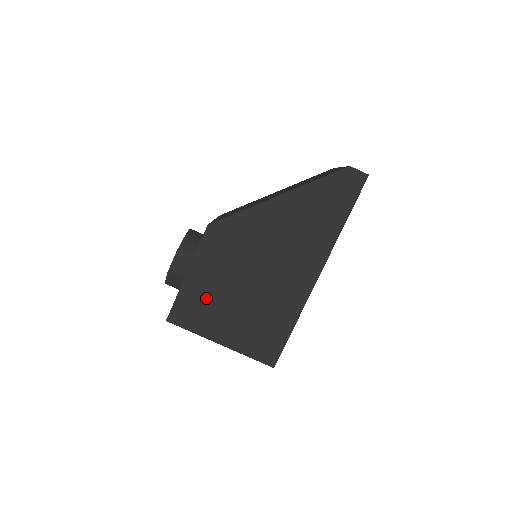
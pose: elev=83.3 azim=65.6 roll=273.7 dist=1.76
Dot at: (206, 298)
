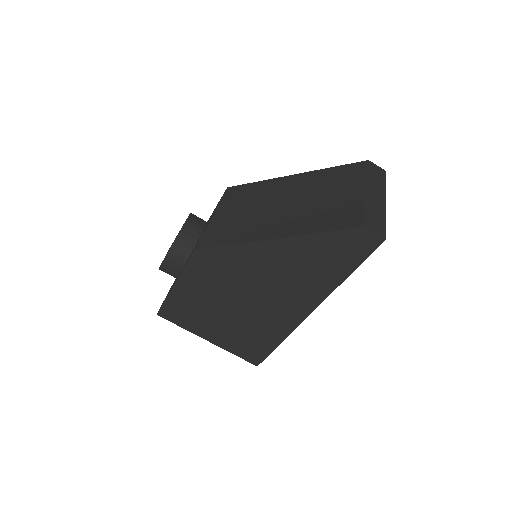
Dot at: (194, 307)
